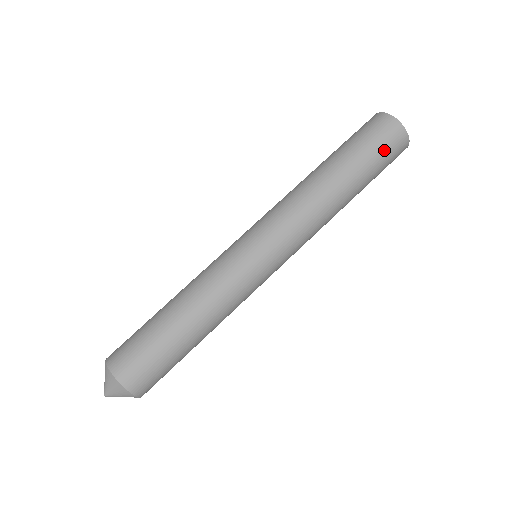
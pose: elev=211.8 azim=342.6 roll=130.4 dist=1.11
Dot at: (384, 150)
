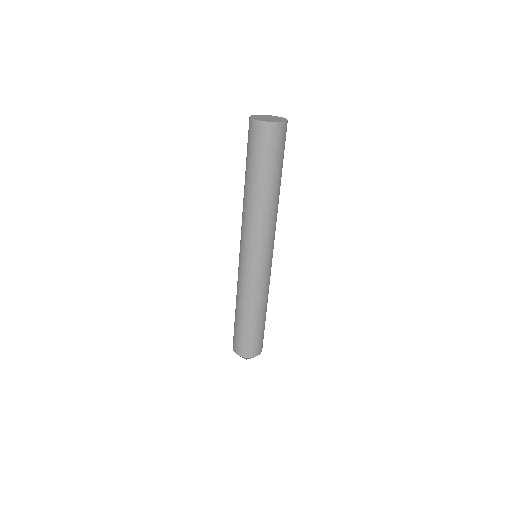
Dot at: (266, 148)
